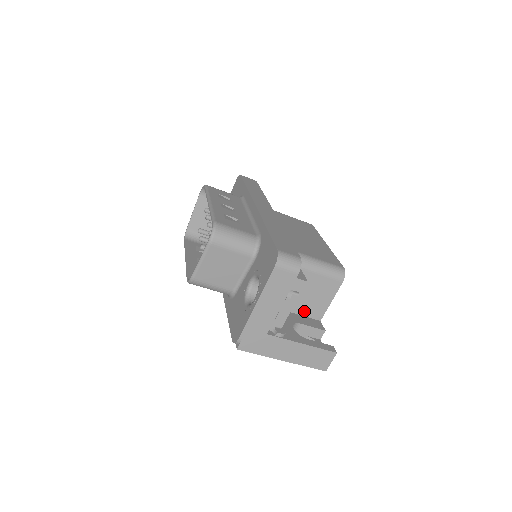
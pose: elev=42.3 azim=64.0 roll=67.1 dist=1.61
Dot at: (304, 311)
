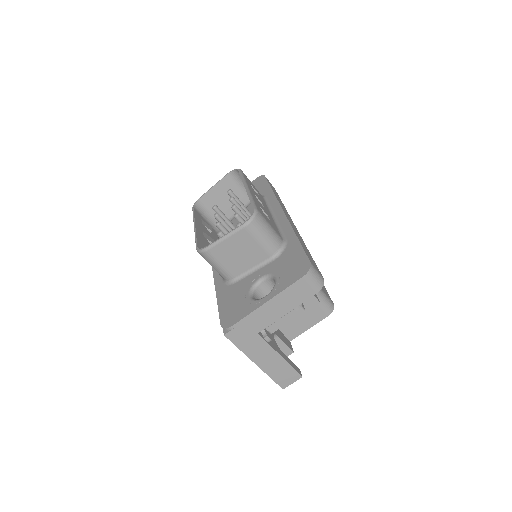
Dot at: (283, 326)
